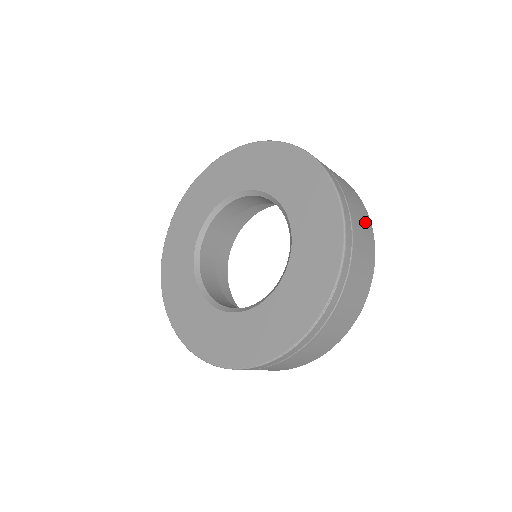
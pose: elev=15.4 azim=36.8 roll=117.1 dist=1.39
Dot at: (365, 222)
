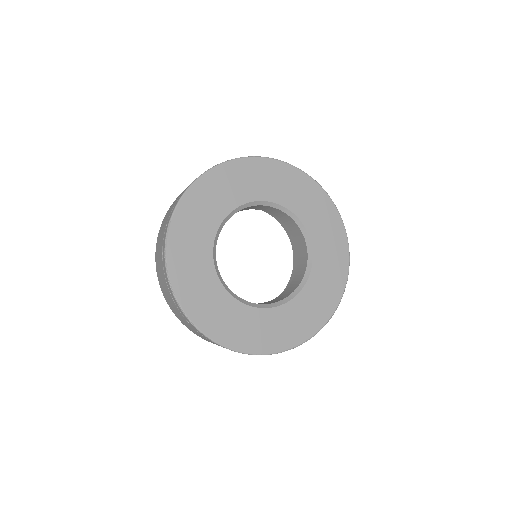
Dot at: occluded
